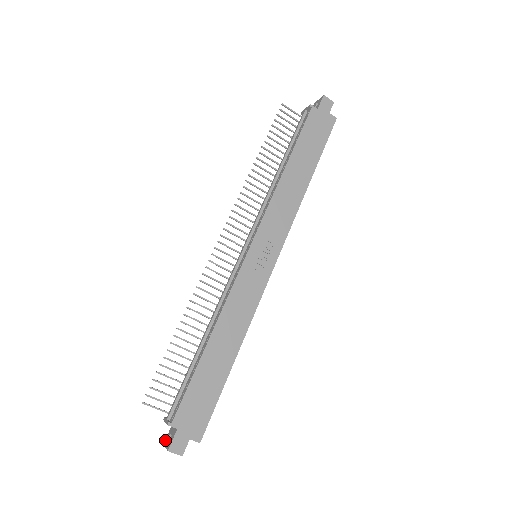
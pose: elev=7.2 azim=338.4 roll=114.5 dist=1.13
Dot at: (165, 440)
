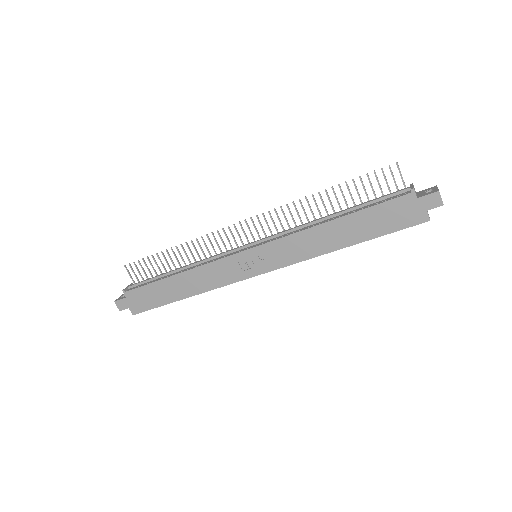
Dot at: occluded
